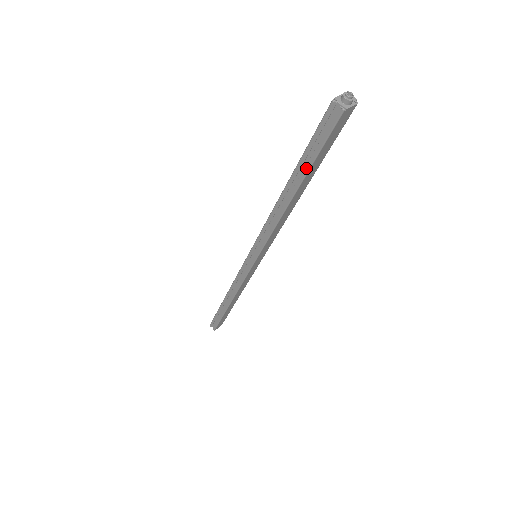
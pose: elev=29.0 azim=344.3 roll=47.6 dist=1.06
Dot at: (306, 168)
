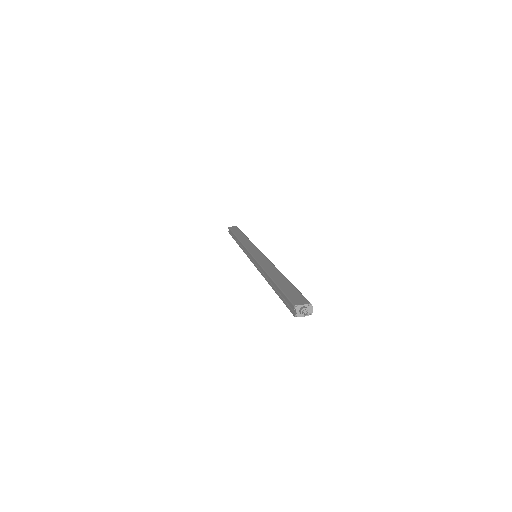
Dot at: (278, 294)
